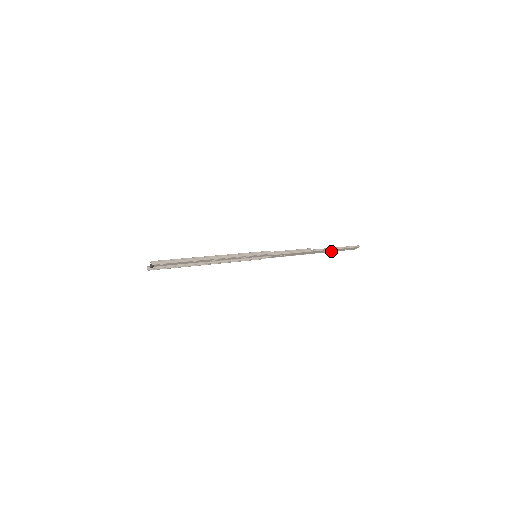
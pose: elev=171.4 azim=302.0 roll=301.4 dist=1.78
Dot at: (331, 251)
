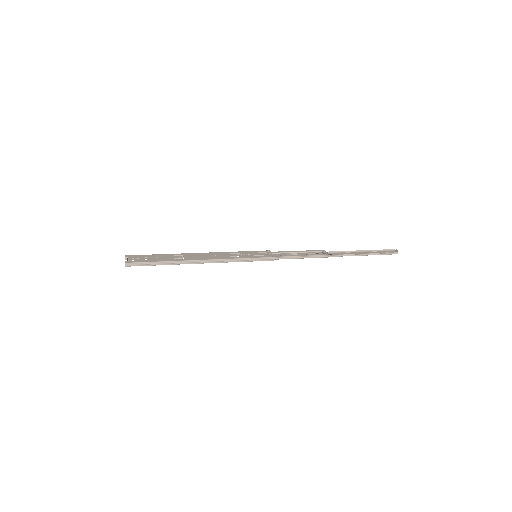
Dot at: (358, 252)
